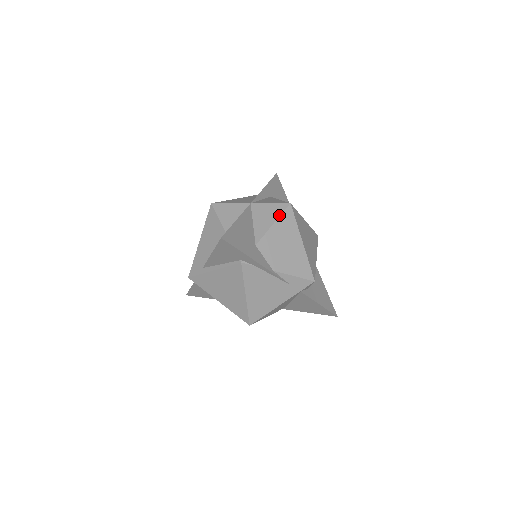
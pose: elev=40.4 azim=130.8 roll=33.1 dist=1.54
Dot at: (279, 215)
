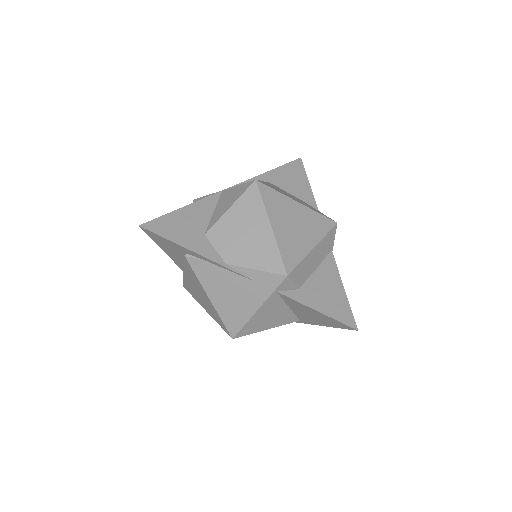
Dot at: (239, 196)
